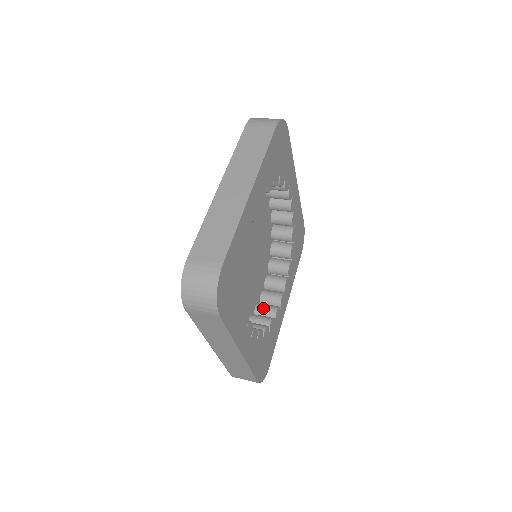
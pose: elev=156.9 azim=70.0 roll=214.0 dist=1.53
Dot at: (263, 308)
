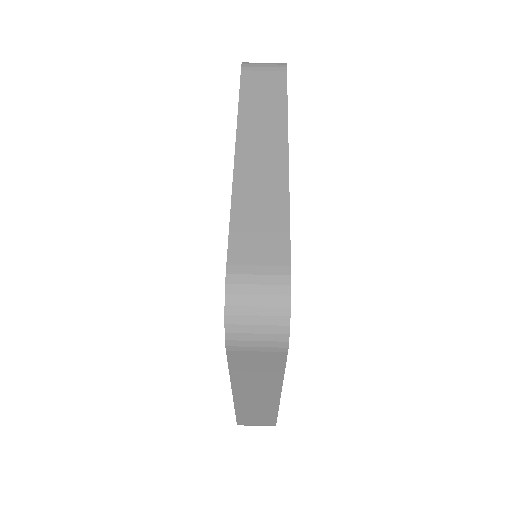
Dot at: occluded
